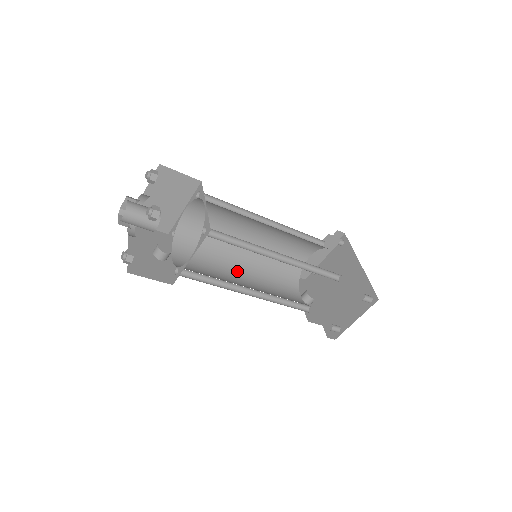
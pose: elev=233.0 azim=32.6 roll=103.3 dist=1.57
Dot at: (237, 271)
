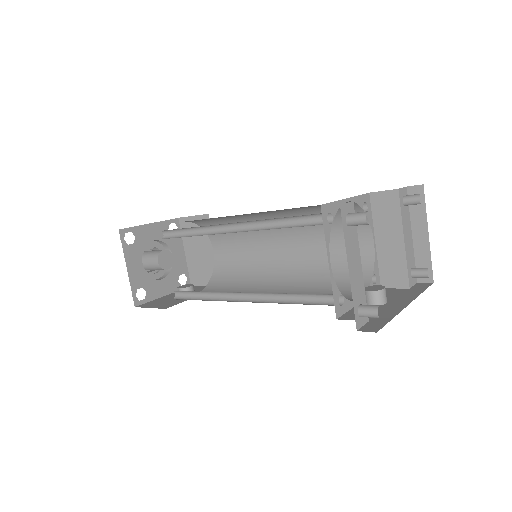
Dot at: occluded
